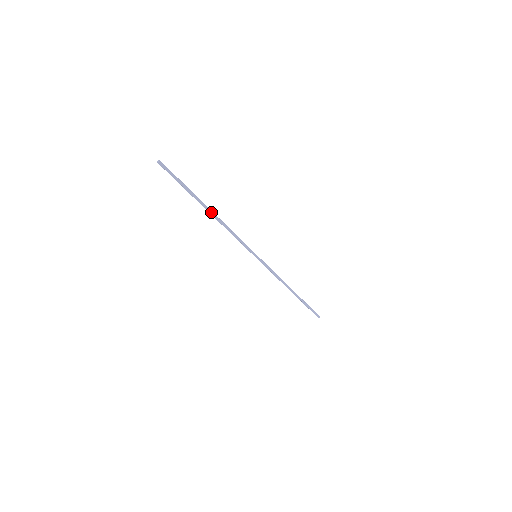
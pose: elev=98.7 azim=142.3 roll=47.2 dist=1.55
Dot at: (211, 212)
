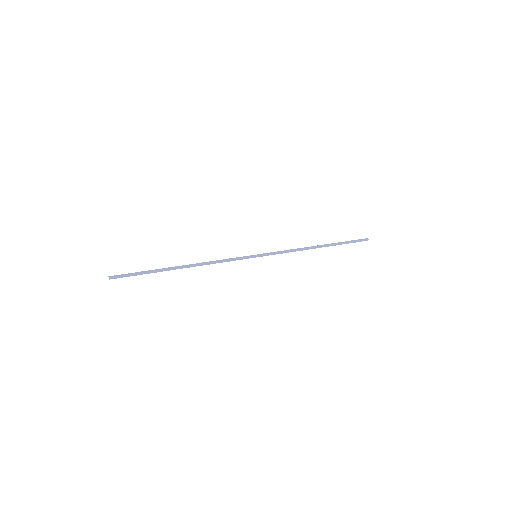
Dot at: (184, 267)
